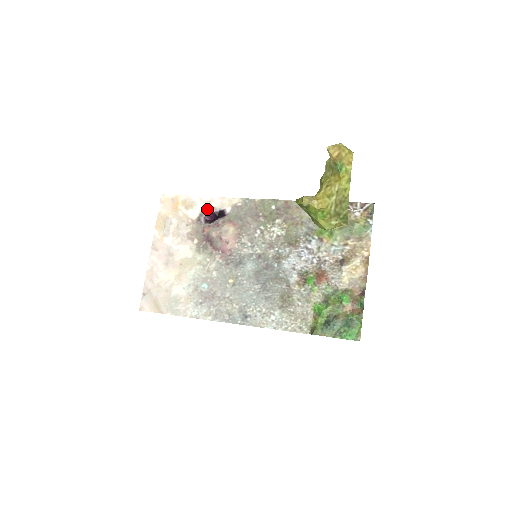
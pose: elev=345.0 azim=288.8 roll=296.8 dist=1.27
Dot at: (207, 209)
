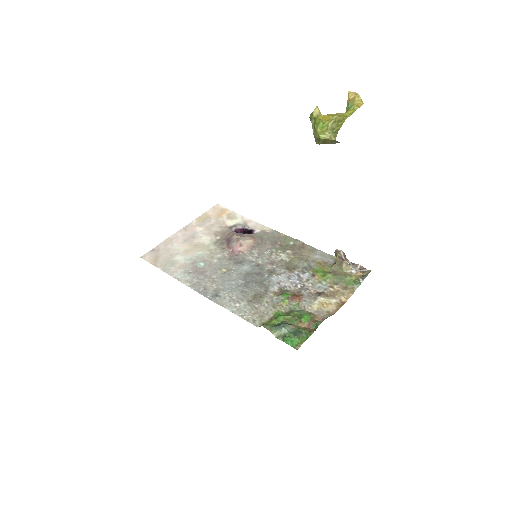
Dot at: (242, 225)
